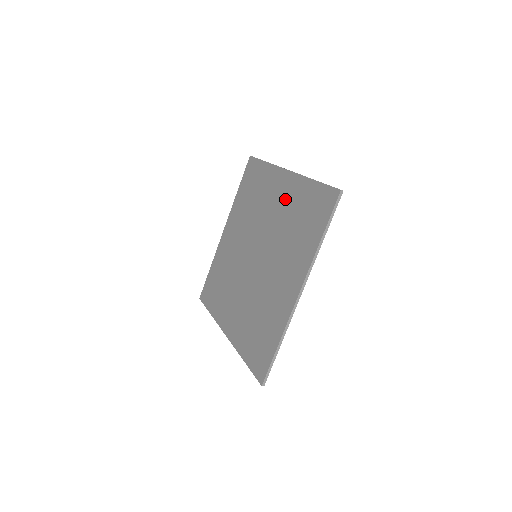
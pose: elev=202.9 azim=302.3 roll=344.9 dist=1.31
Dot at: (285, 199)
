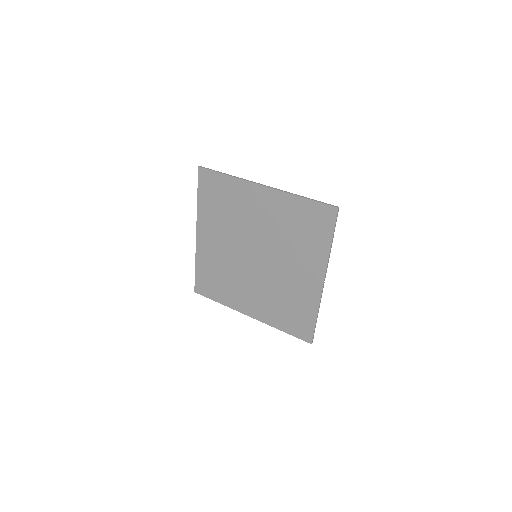
Dot at: (301, 286)
